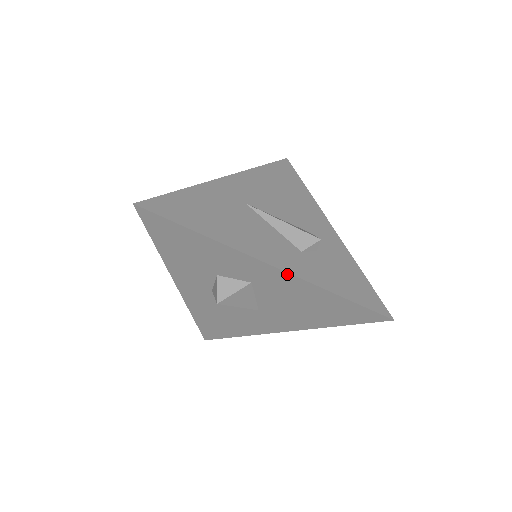
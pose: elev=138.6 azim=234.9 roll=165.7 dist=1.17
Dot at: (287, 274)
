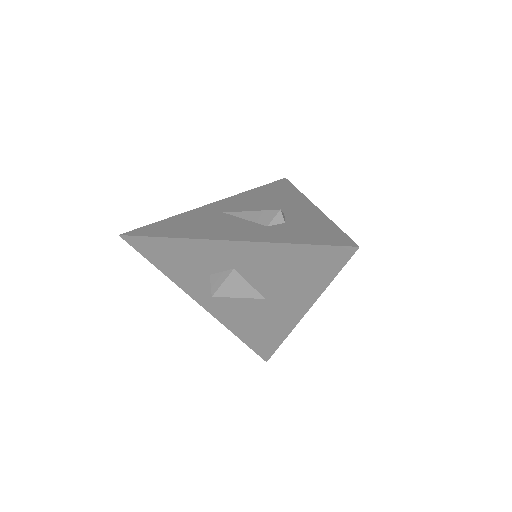
Dot at: (245, 243)
